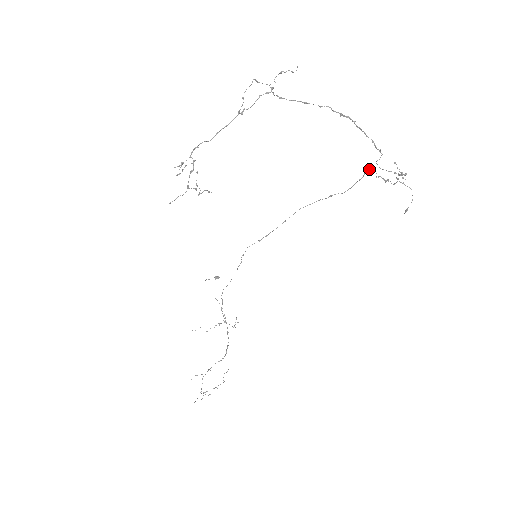
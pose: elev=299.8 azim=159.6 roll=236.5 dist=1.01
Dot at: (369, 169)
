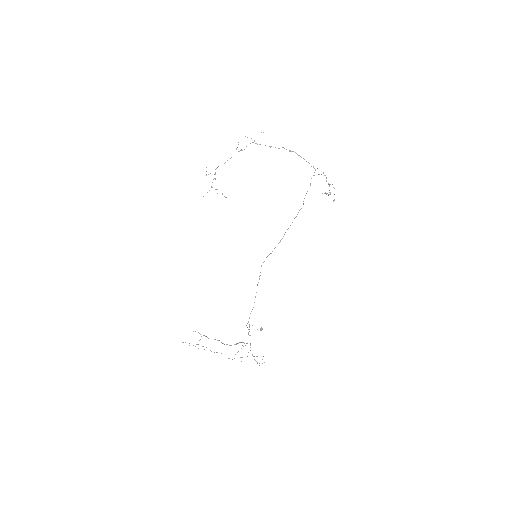
Dot at: occluded
